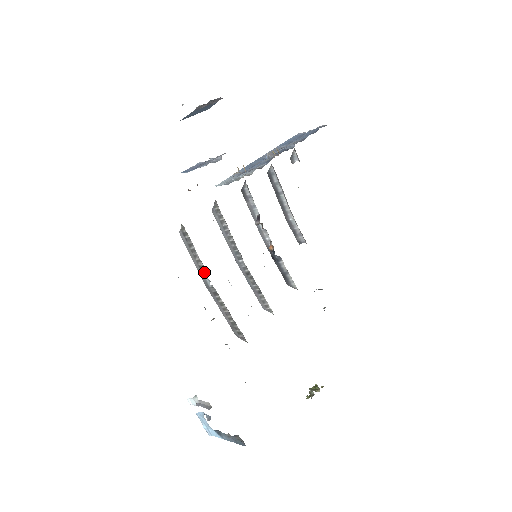
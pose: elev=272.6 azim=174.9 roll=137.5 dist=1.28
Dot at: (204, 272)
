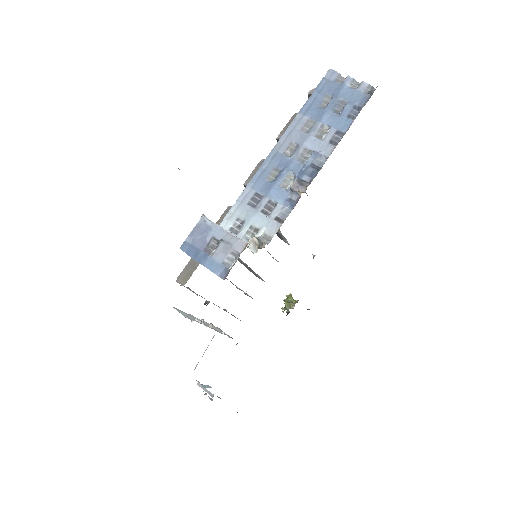
Dot at: occluded
